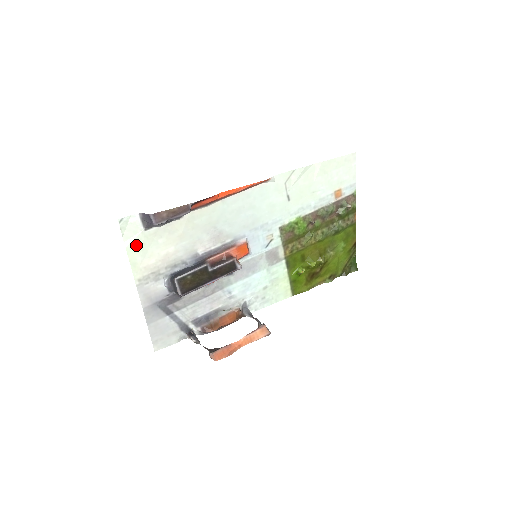
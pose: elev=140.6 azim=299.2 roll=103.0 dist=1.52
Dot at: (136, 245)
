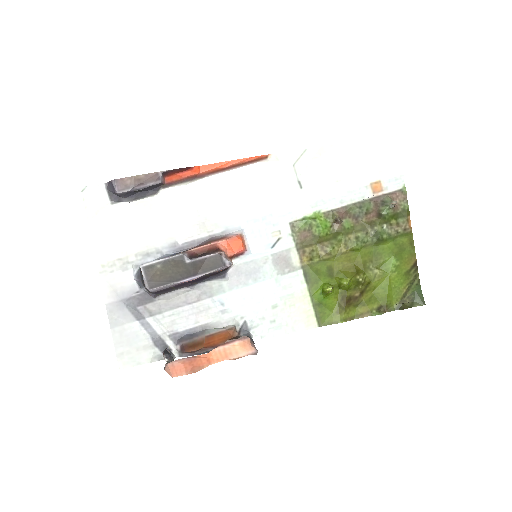
Dot at: (100, 221)
